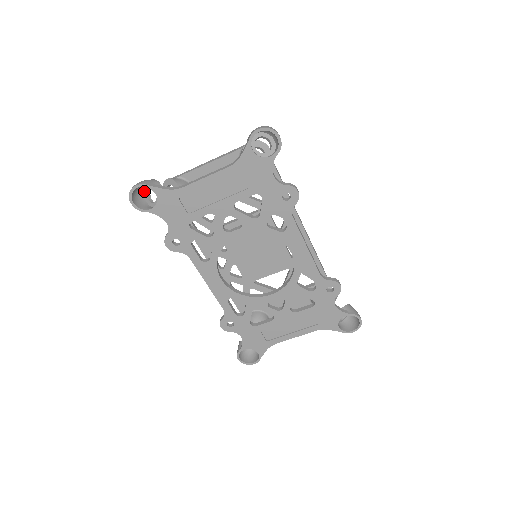
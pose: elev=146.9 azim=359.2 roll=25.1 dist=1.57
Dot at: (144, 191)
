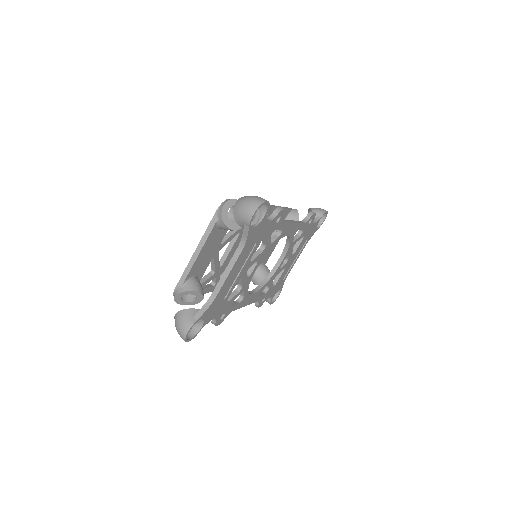
Dot at: occluded
